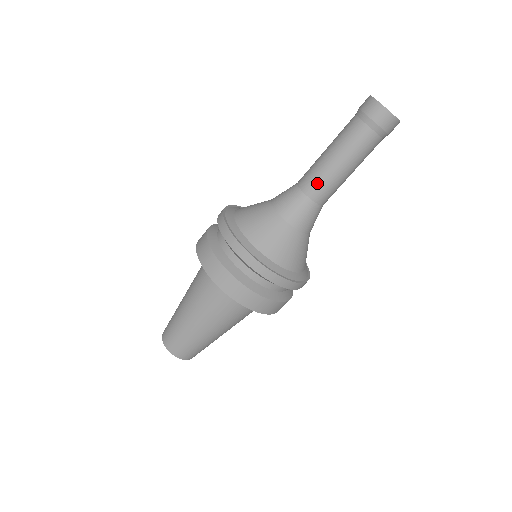
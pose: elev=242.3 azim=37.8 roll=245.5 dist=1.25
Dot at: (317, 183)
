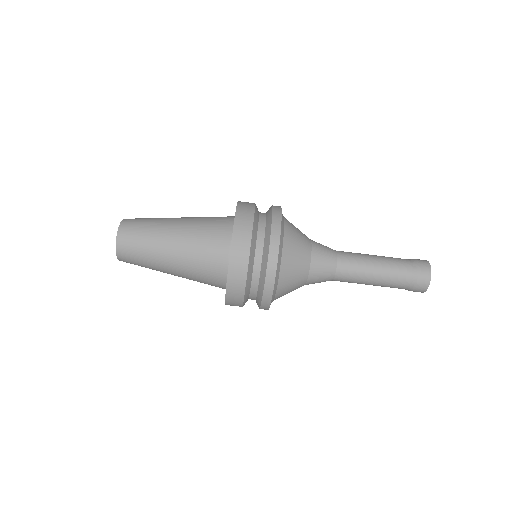
Dot at: (349, 278)
